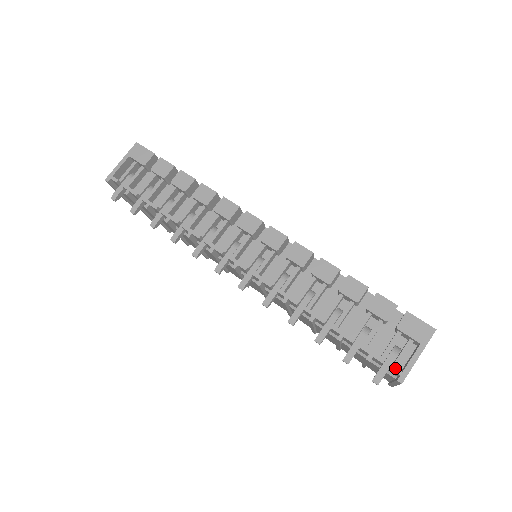
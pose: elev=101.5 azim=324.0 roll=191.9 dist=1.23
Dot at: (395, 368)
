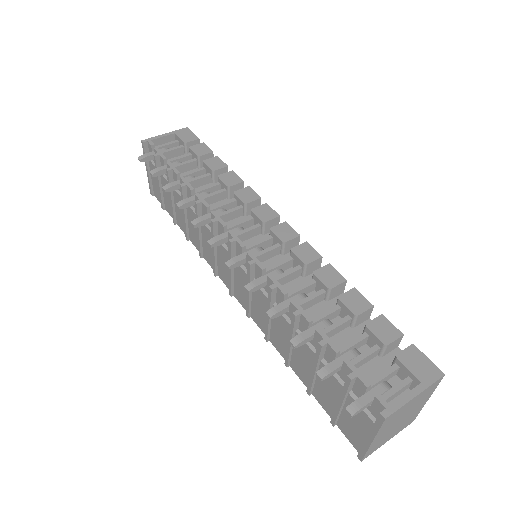
Dot at: (381, 398)
